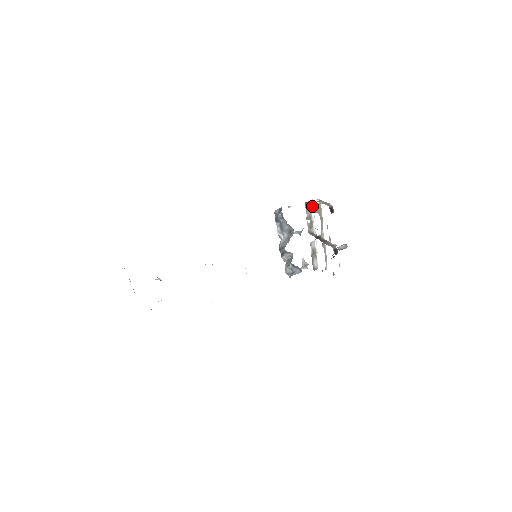
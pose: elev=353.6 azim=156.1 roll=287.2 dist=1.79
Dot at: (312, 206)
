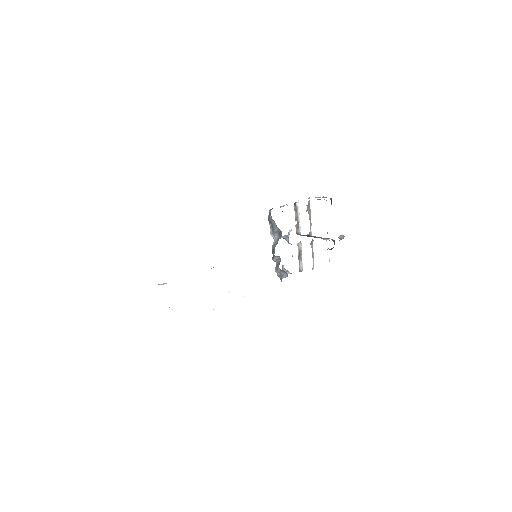
Dot at: (298, 207)
